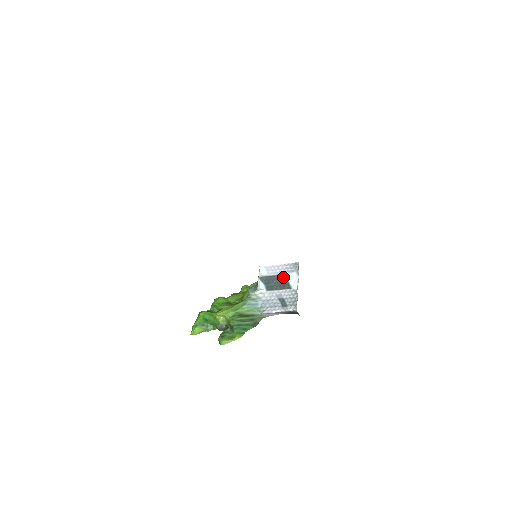
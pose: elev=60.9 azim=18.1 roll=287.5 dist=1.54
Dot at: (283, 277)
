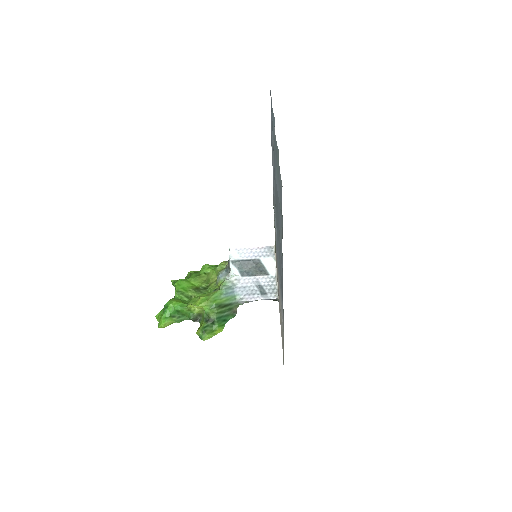
Dot at: (258, 262)
